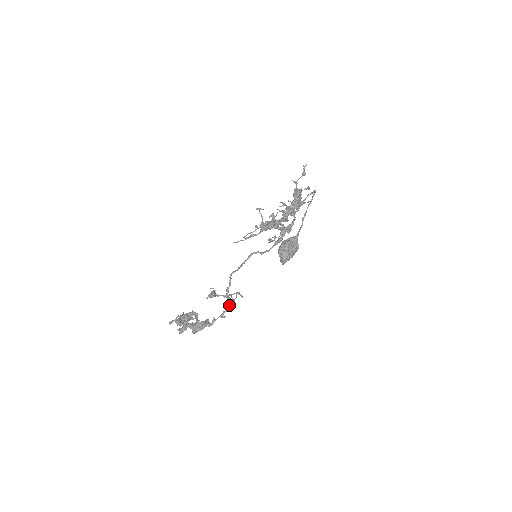
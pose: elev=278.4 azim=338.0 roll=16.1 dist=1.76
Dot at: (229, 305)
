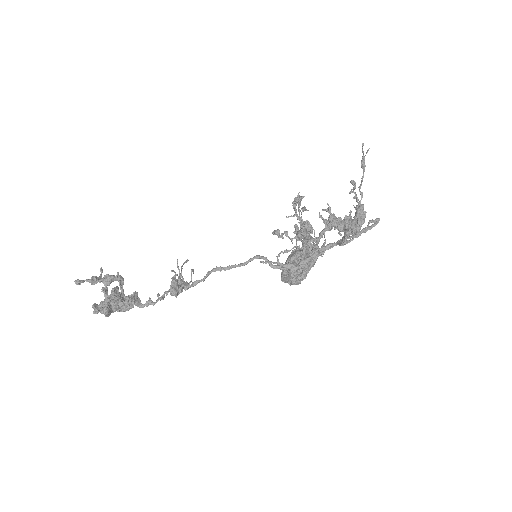
Dot at: occluded
